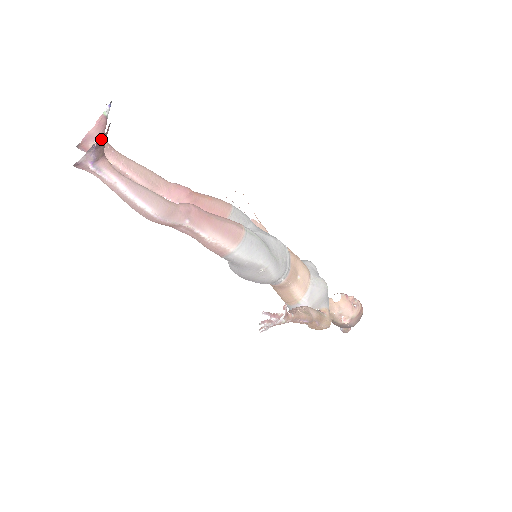
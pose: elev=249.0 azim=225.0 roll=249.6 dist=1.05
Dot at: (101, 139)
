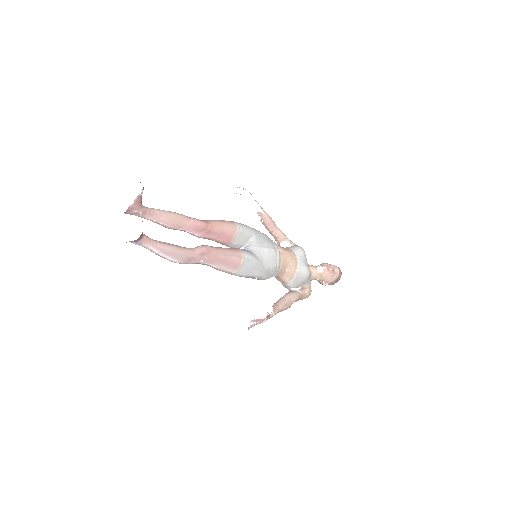
Dot at: occluded
